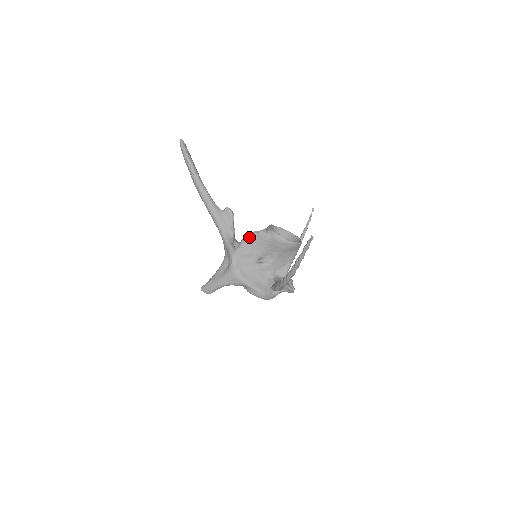
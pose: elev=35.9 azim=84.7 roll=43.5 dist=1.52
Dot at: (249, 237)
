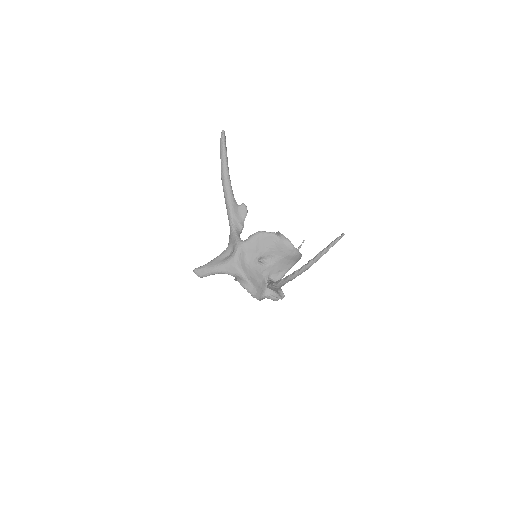
Dot at: (260, 234)
